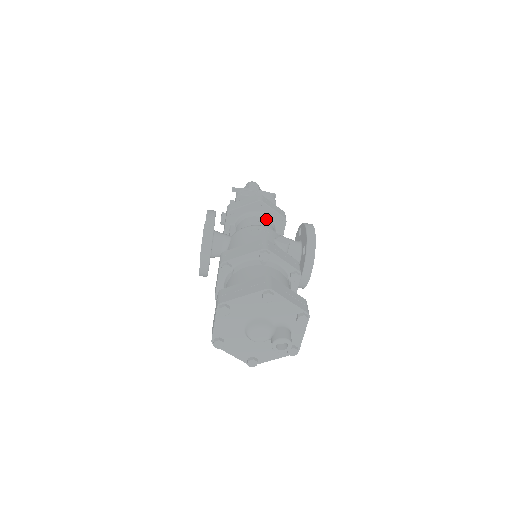
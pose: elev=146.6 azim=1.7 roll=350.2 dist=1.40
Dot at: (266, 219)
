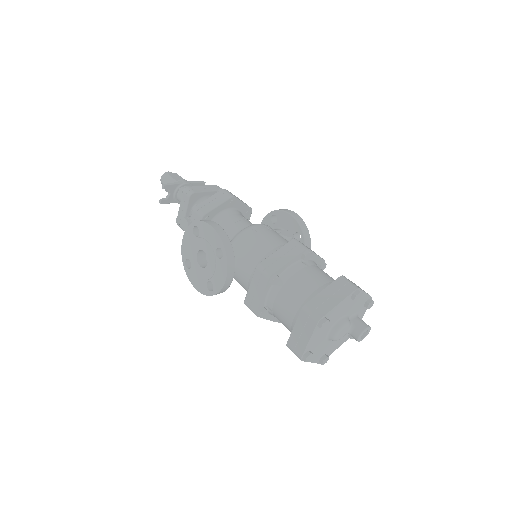
Dot at: (240, 214)
